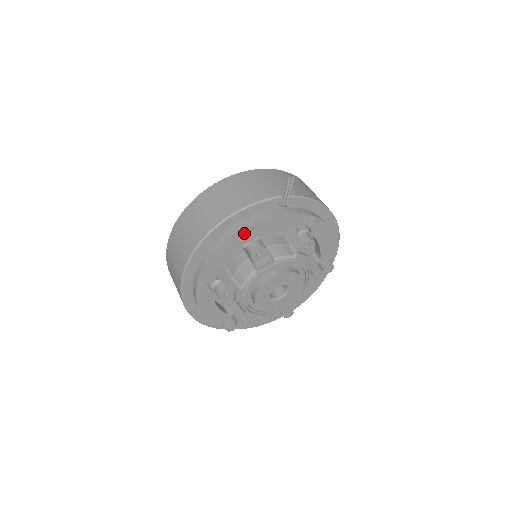
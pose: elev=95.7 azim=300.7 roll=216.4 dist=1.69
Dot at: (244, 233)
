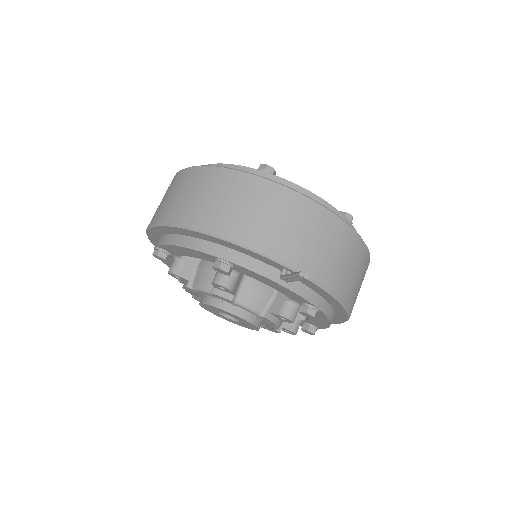
Dot at: (217, 264)
